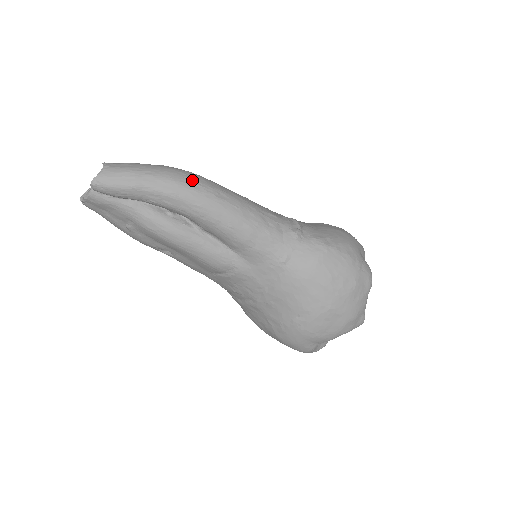
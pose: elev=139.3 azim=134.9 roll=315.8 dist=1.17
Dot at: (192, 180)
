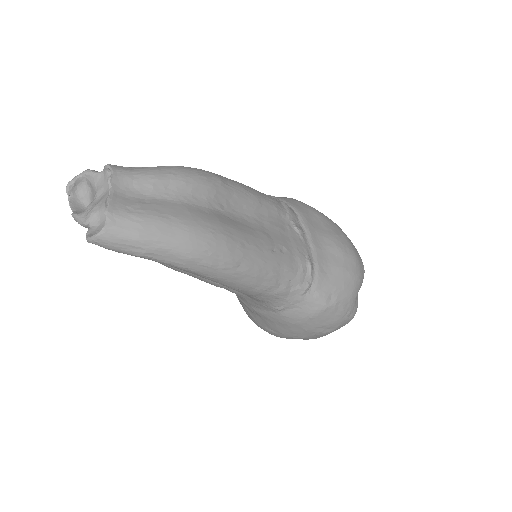
Dot at: (213, 254)
